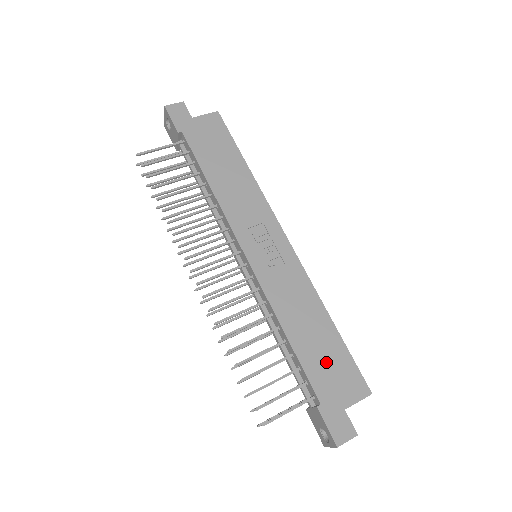
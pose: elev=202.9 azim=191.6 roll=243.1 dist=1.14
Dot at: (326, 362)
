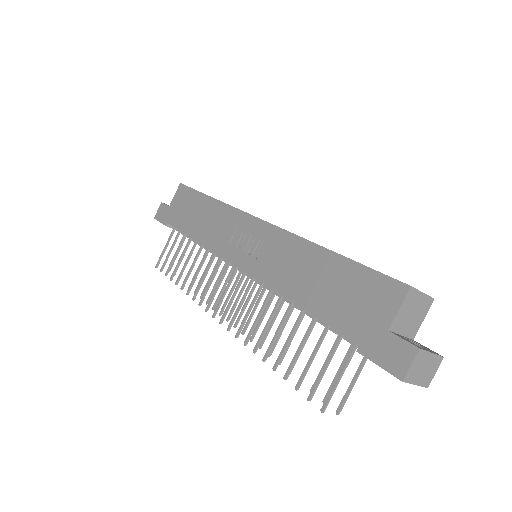
Dot at: (343, 296)
